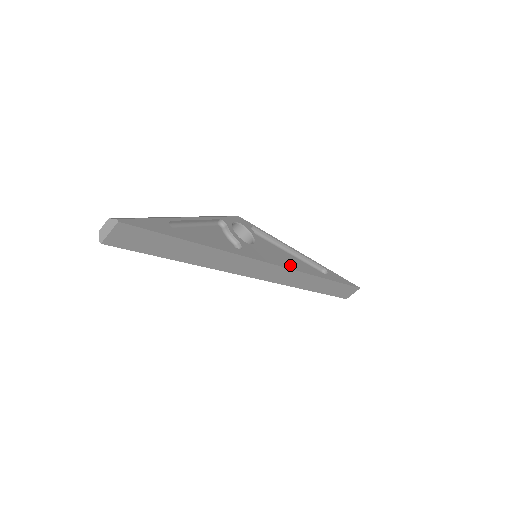
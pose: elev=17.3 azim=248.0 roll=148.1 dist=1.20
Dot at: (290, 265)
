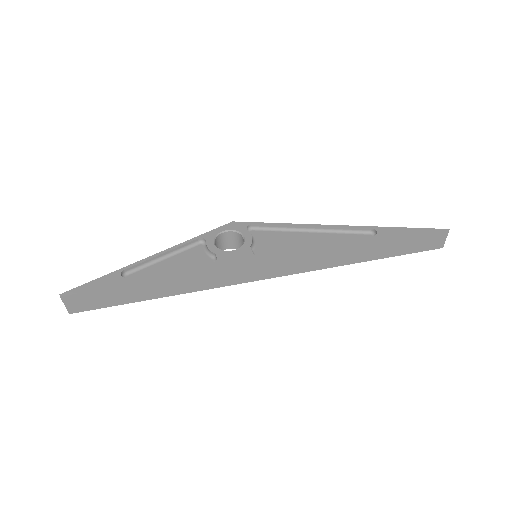
Dot at: (296, 251)
